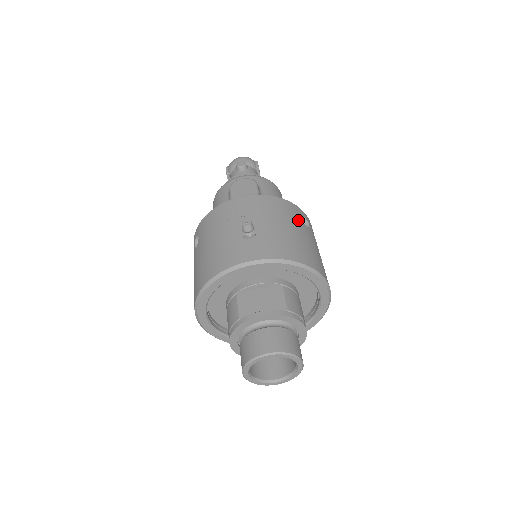
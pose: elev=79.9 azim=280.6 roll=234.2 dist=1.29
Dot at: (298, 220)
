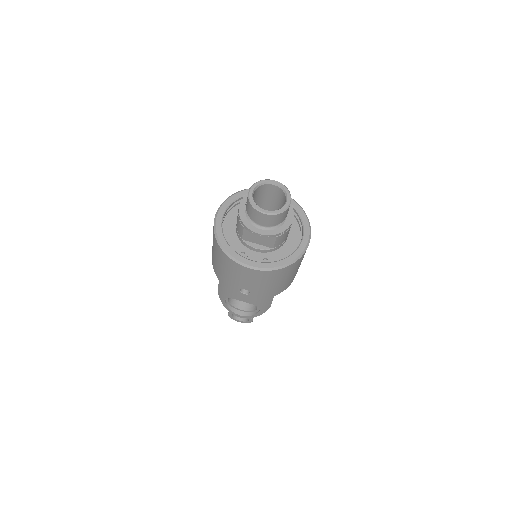
Dot at: occluded
